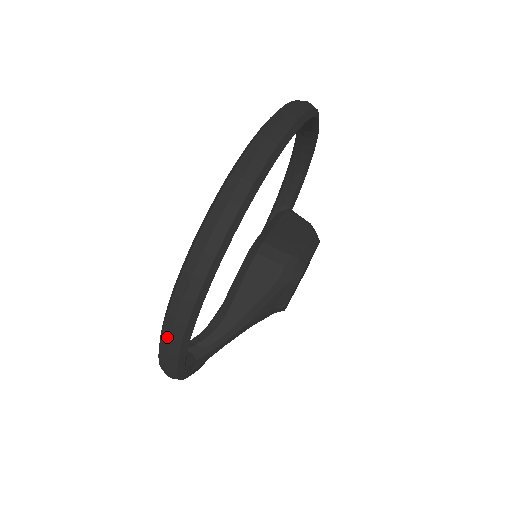
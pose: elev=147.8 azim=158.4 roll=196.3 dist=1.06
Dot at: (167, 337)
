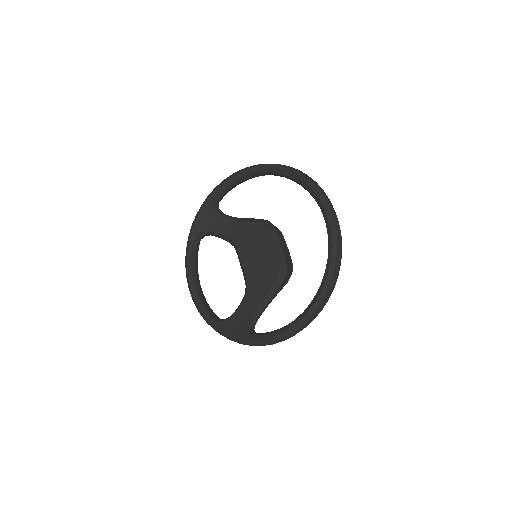
Dot at: occluded
